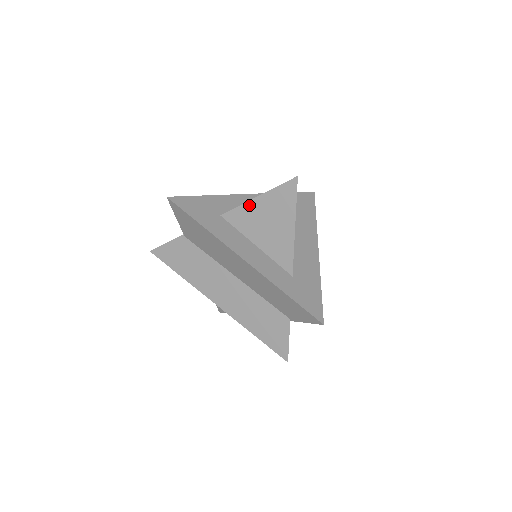
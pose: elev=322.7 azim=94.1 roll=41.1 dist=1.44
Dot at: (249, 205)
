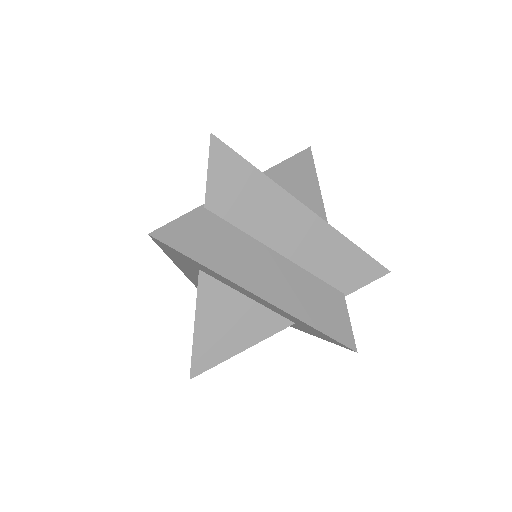
Dot at: (275, 170)
